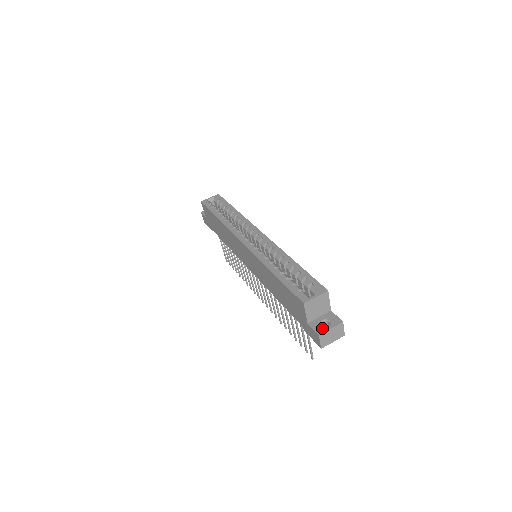
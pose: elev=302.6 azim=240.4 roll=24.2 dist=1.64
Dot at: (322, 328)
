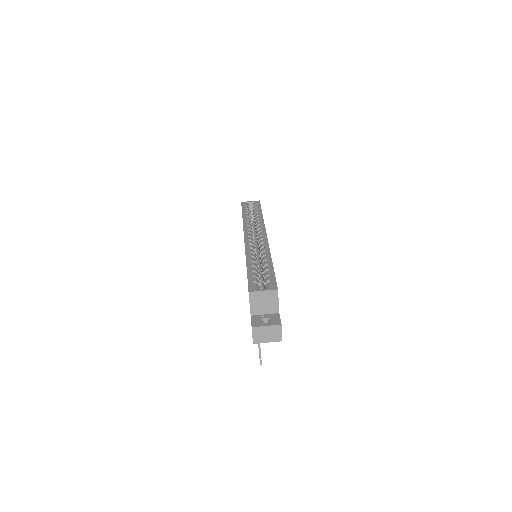
Dot at: (259, 323)
